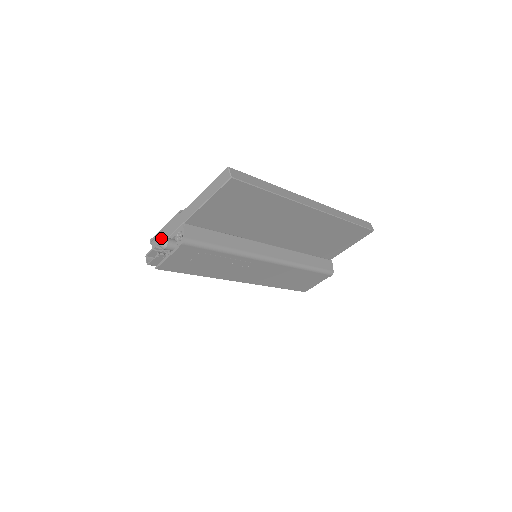
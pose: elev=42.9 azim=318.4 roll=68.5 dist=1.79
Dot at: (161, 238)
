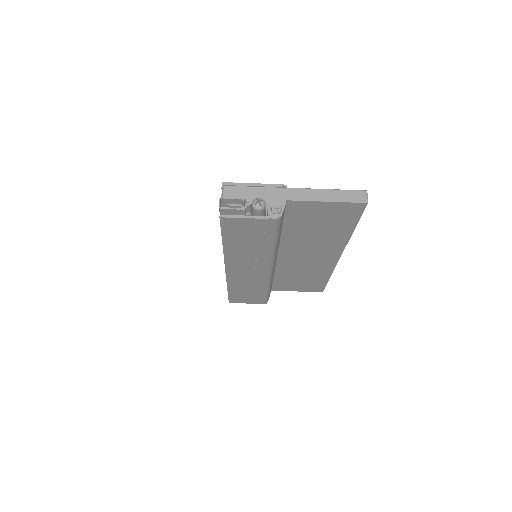
Dot at: (243, 192)
